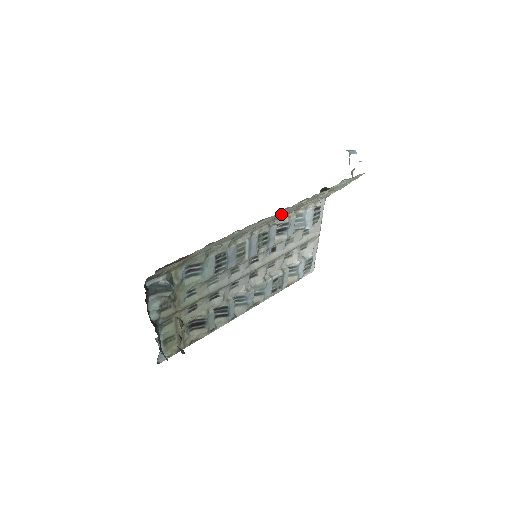
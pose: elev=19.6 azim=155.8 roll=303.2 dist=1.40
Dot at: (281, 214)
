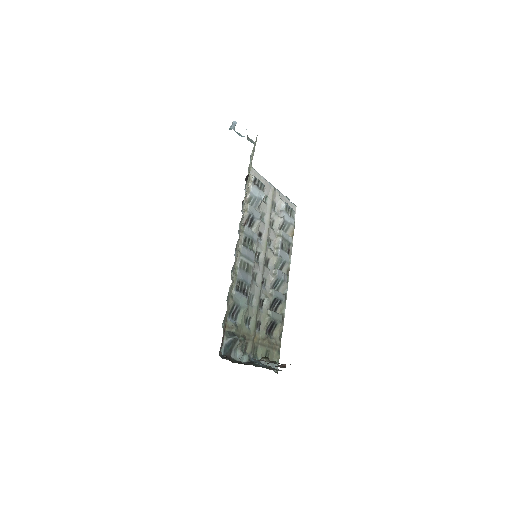
Dot at: occluded
